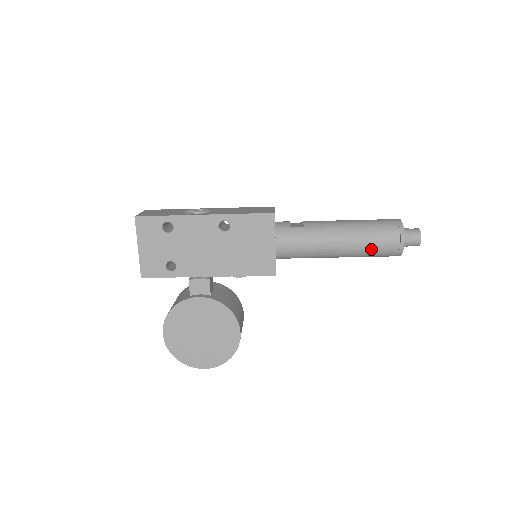
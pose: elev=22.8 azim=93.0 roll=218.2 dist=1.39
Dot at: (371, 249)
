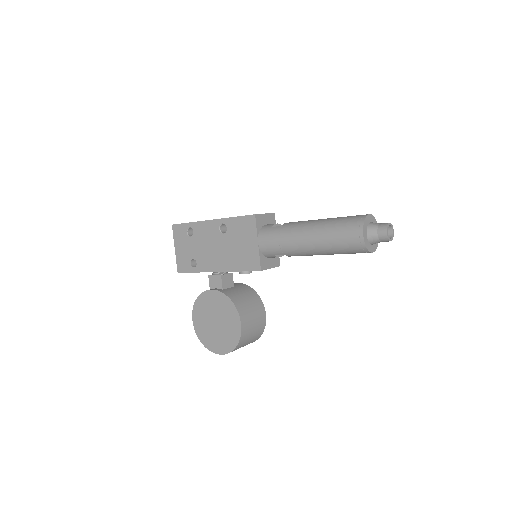
Dot at: (335, 244)
